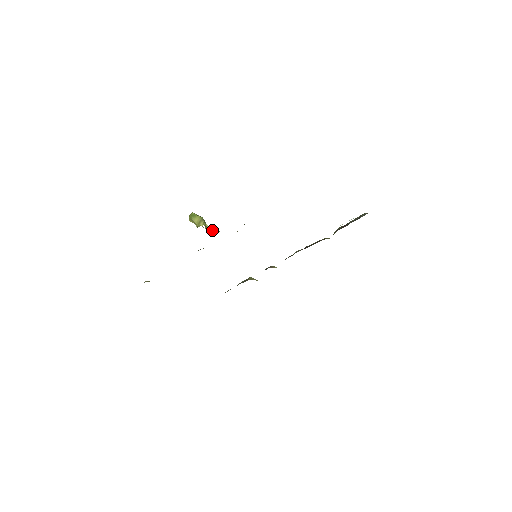
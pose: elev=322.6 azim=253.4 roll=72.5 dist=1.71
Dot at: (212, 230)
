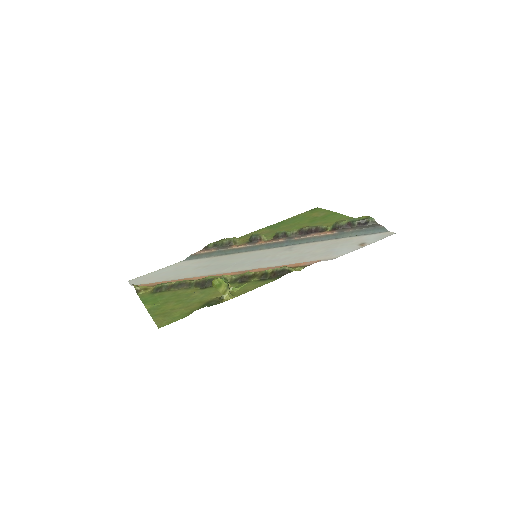
Dot at: (234, 289)
